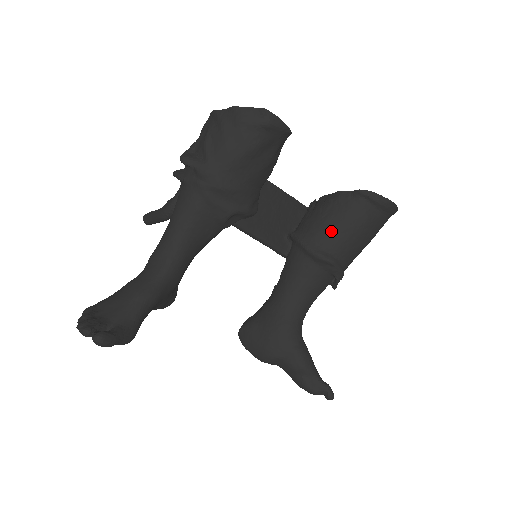
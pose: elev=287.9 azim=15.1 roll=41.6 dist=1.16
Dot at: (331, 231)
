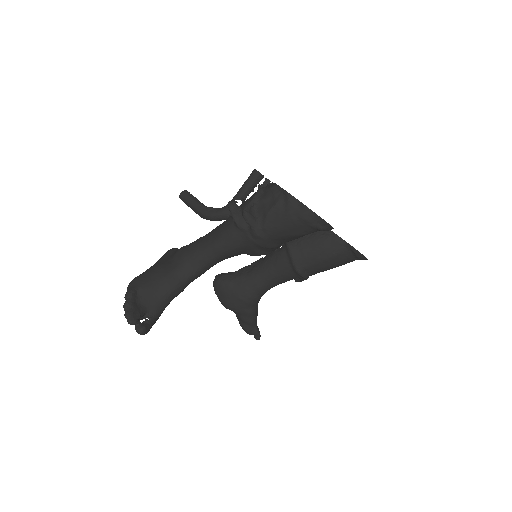
Dot at: (316, 260)
